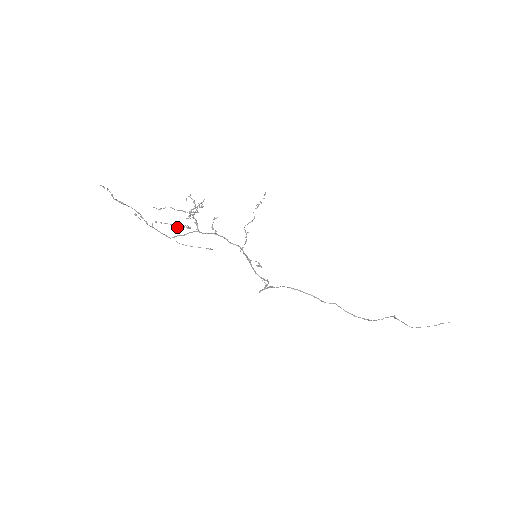
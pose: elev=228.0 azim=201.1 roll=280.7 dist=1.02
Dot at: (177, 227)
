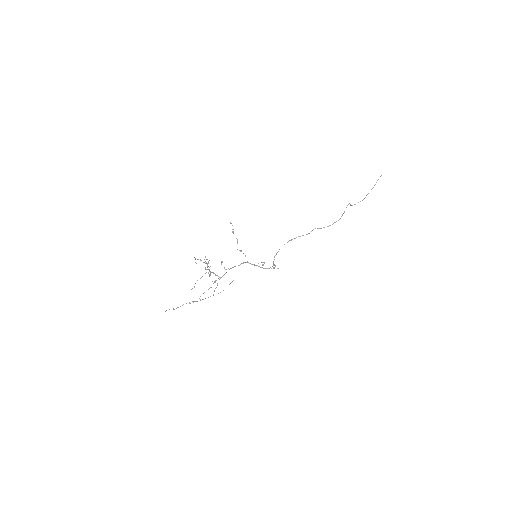
Dot at: occluded
